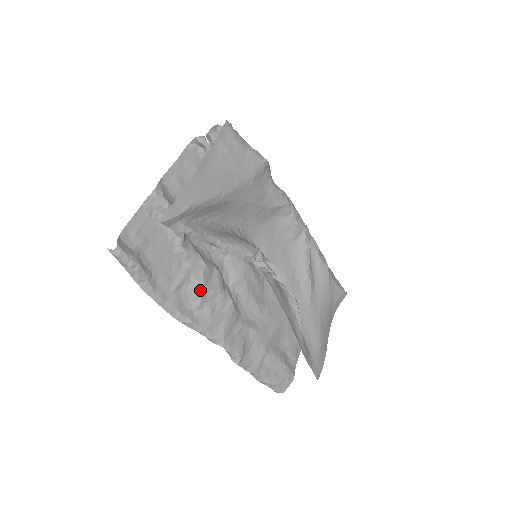
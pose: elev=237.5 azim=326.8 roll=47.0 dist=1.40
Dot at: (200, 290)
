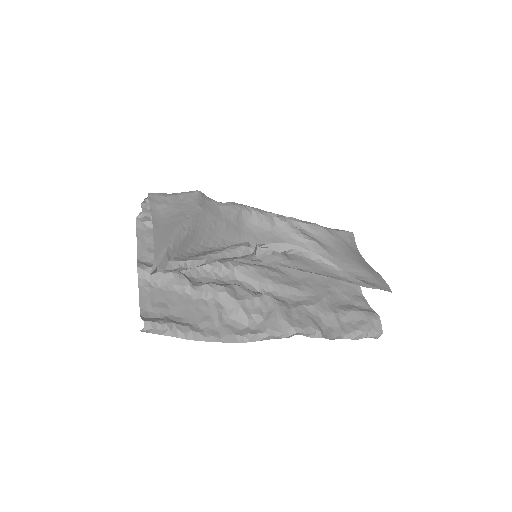
Dot at: (237, 307)
